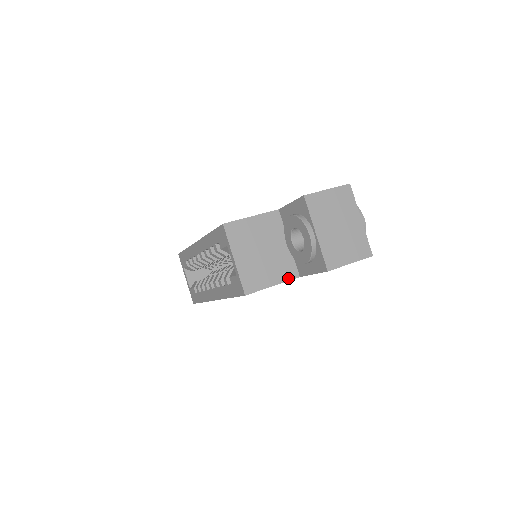
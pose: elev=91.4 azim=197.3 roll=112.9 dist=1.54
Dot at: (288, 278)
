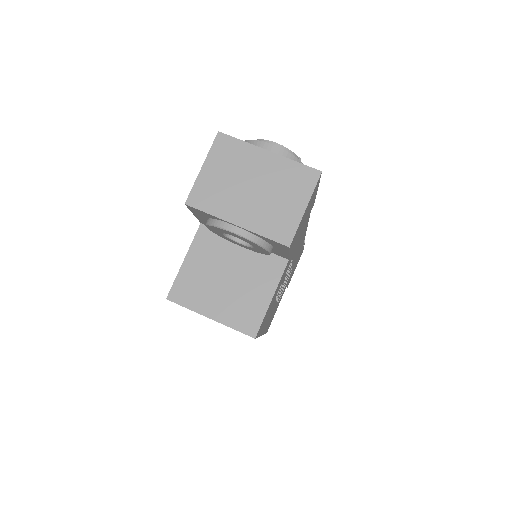
Dot at: (278, 275)
